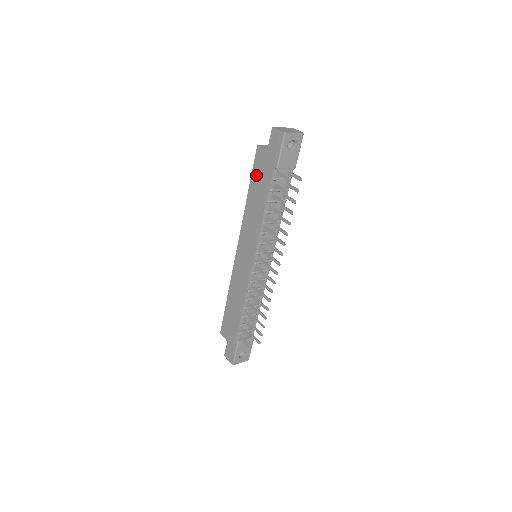
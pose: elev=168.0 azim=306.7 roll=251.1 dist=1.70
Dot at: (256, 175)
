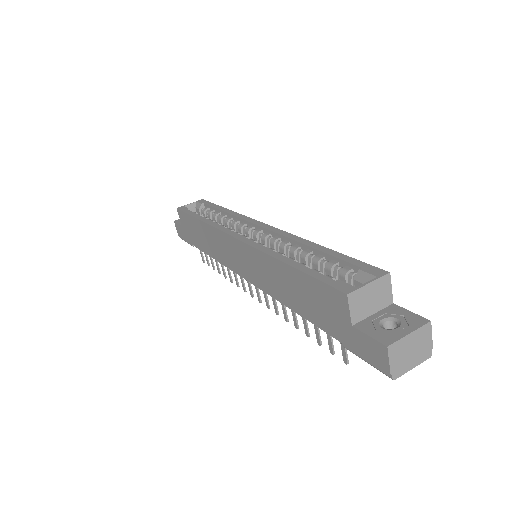
Dot at: (312, 290)
